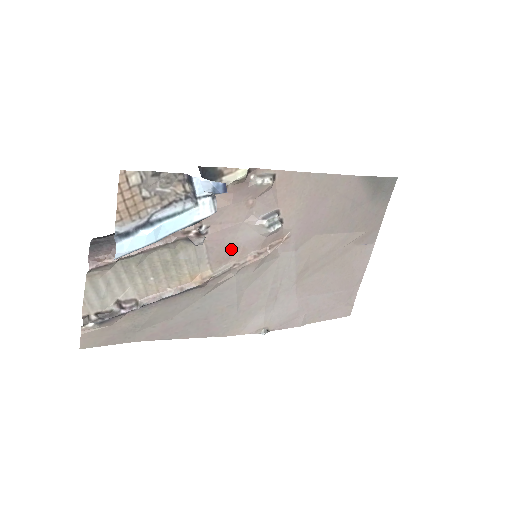
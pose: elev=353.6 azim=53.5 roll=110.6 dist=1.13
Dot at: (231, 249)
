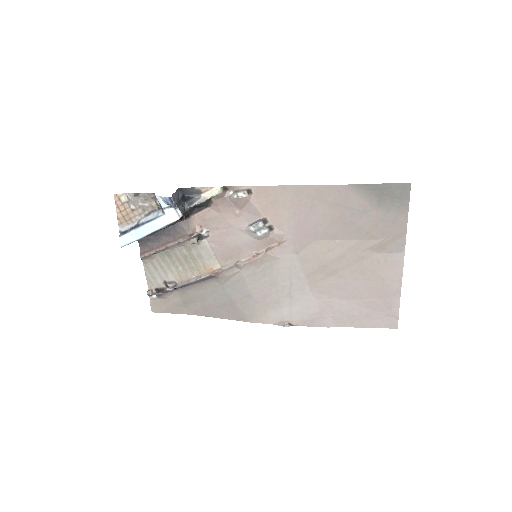
Dot at: (232, 249)
